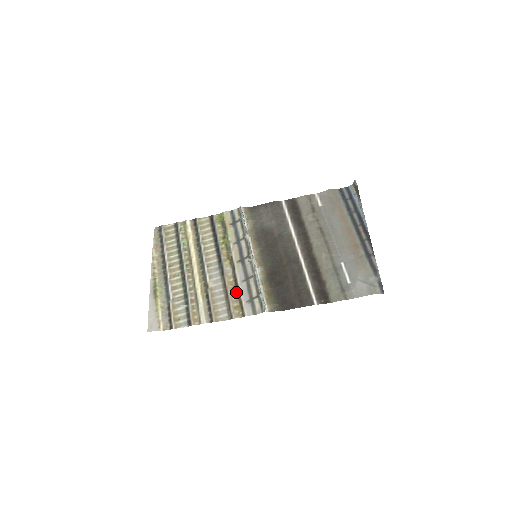
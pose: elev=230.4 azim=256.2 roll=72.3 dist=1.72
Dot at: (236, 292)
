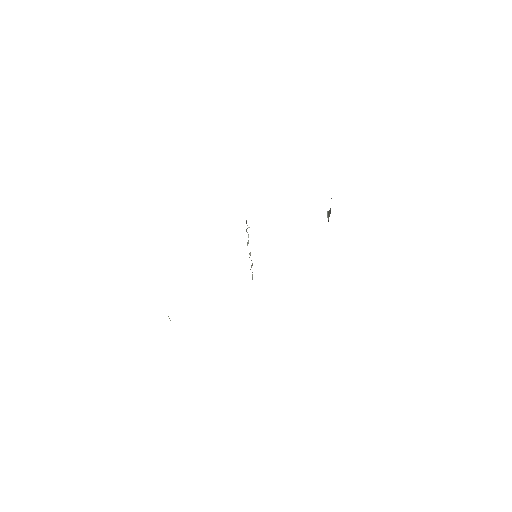
Dot at: occluded
